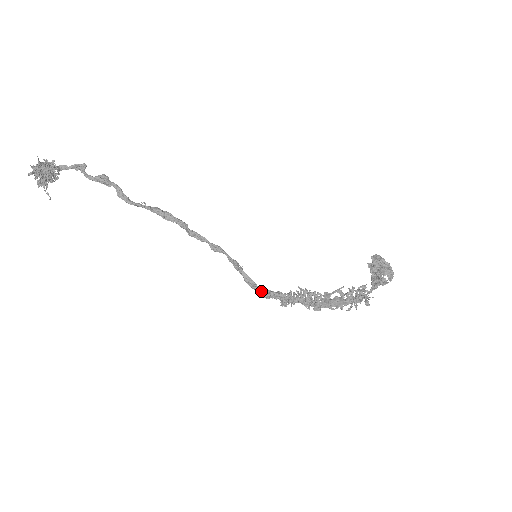
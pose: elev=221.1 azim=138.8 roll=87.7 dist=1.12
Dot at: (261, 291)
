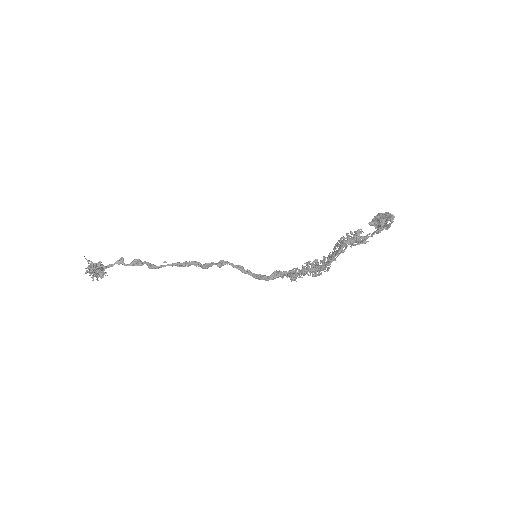
Dot at: (267, 276)
